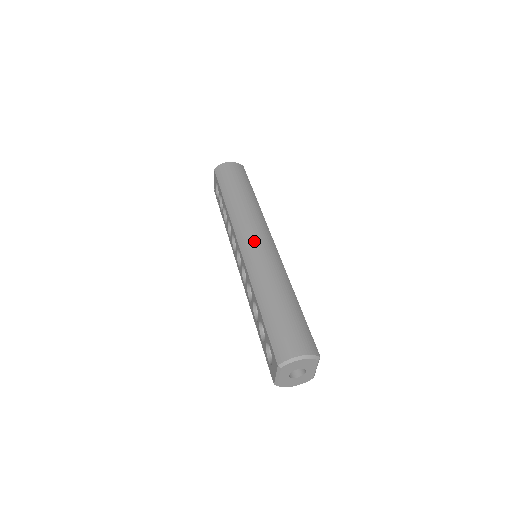
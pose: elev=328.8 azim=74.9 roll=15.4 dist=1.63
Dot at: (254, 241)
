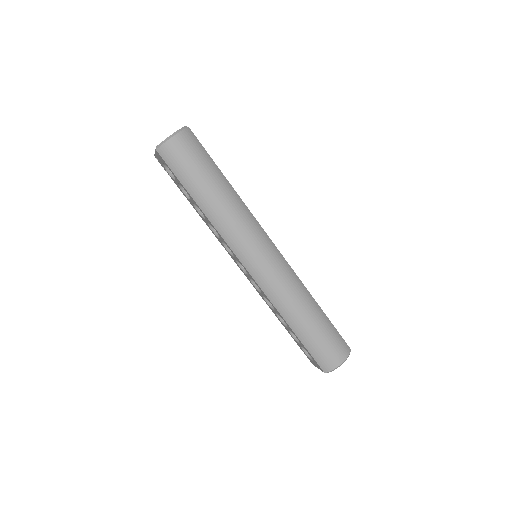
Dot at: (261, 262)
